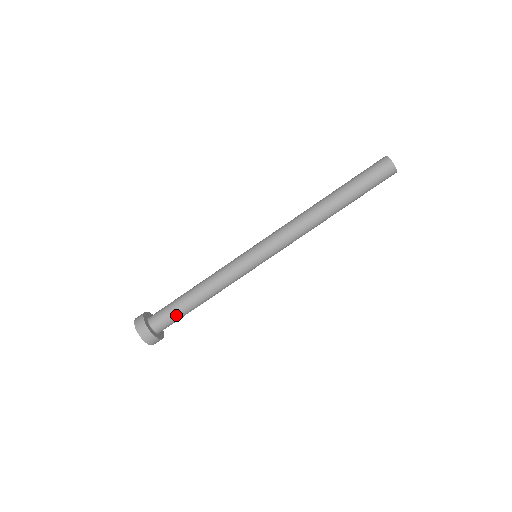
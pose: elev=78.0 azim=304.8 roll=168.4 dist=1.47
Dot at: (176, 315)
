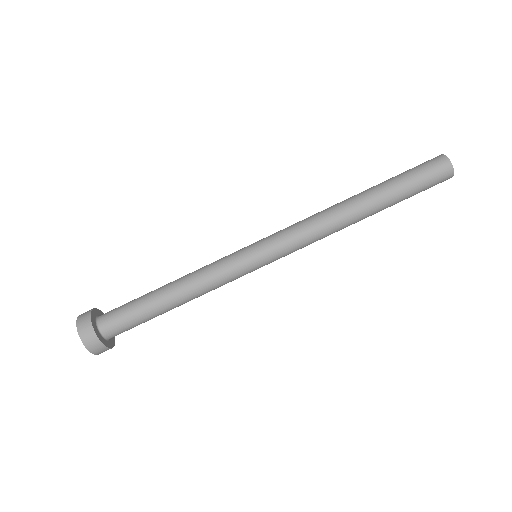
Dot at: (134, 315)
